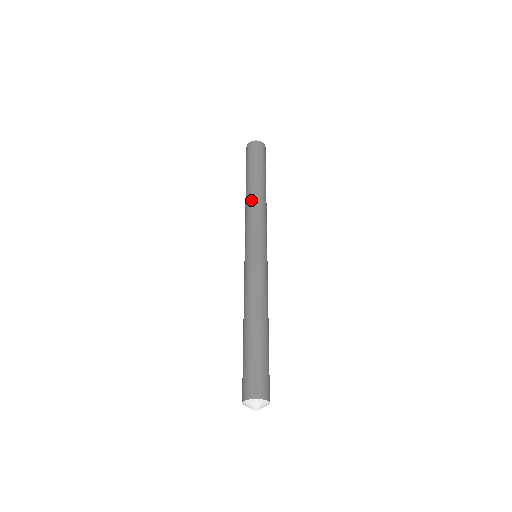
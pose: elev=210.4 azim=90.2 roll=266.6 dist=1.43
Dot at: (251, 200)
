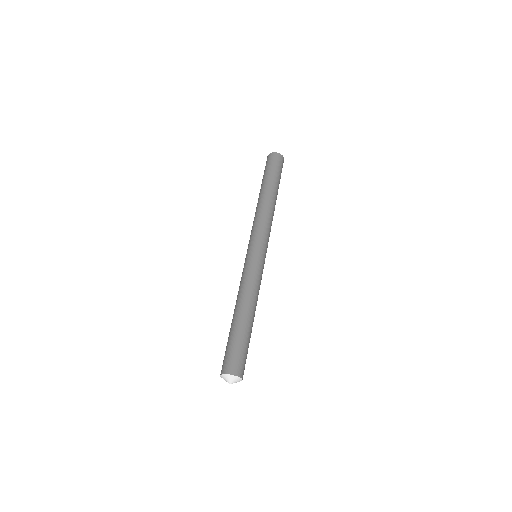
Dot at: (259, 207)
